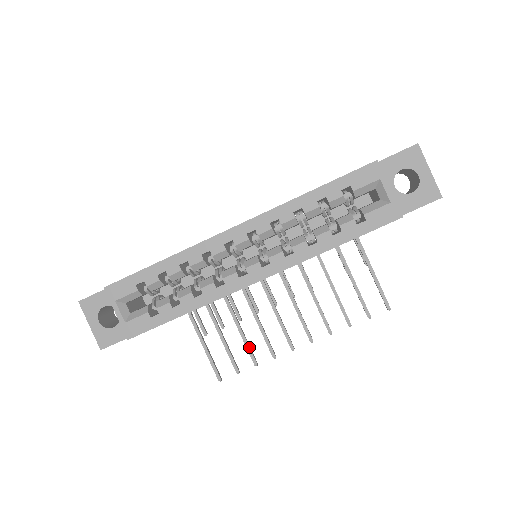
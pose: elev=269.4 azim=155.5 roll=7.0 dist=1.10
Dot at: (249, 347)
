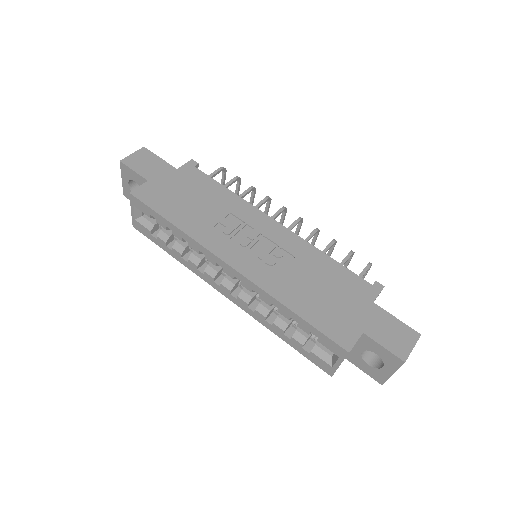
Dot at: occluded
